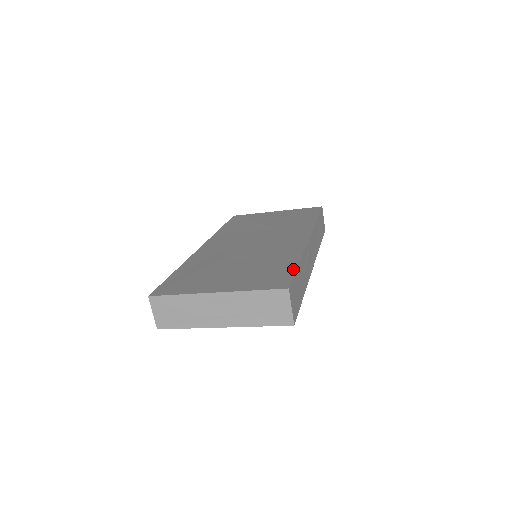
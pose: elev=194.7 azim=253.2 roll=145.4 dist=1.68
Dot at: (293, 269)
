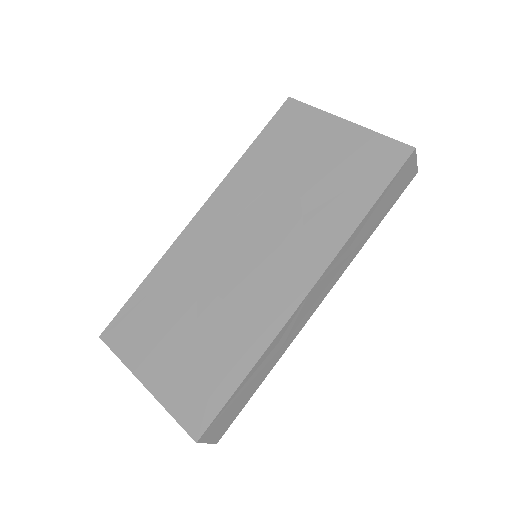
Dot at: (229, 392)
